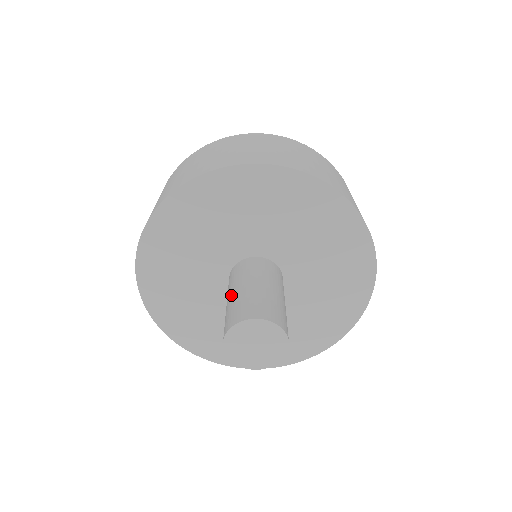
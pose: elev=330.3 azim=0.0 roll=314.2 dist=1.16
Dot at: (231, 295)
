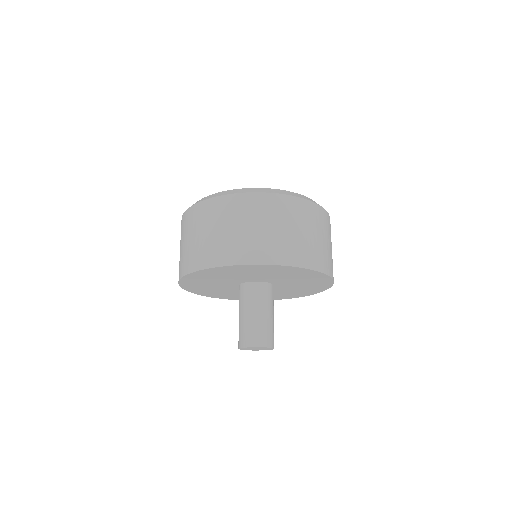
Dot at: (239, 317)
